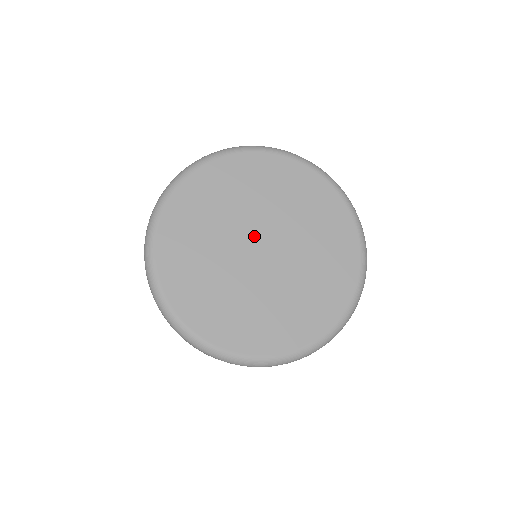
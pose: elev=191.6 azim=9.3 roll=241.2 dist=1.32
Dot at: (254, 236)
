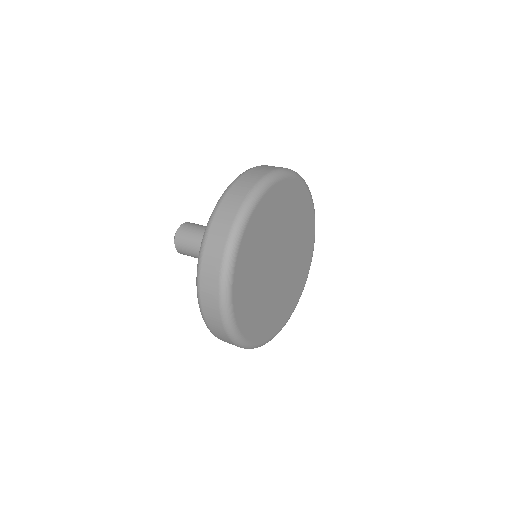
Dot at: (276, 255)
